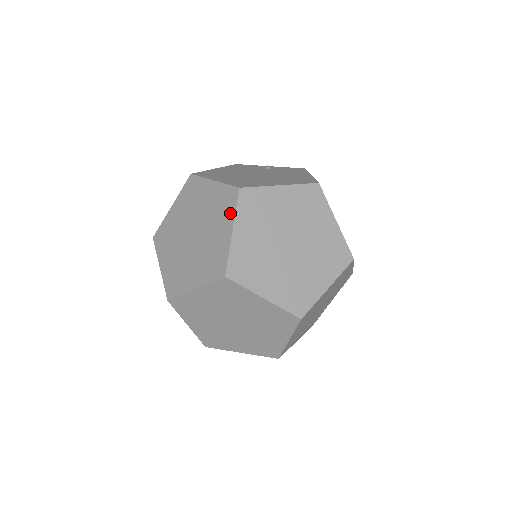
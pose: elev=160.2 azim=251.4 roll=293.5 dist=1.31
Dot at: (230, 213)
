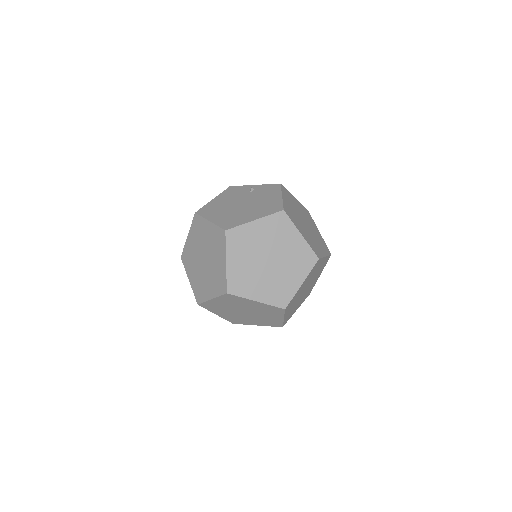
Dot at: (223, 248)
